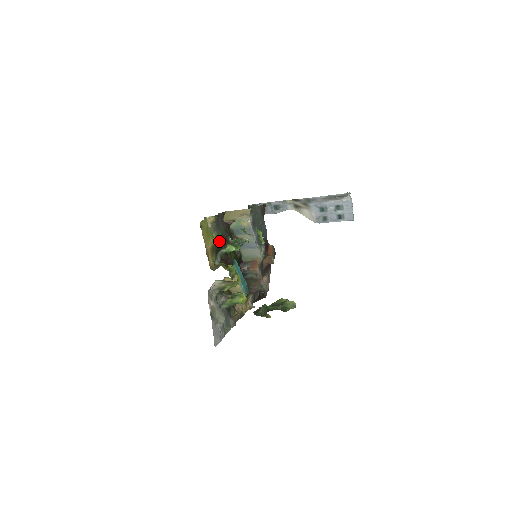
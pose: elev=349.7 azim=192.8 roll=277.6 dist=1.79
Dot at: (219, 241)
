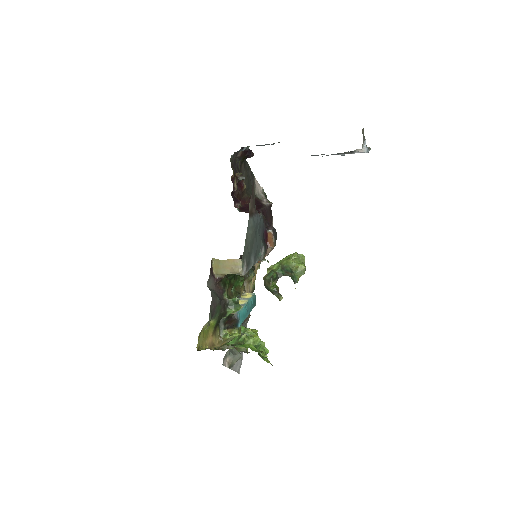
Dot at: (218, 319)
